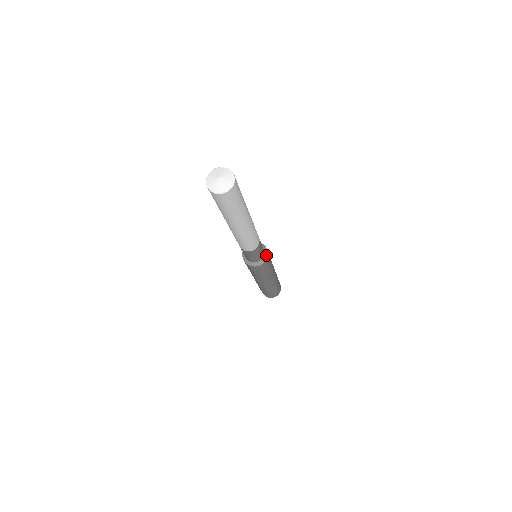
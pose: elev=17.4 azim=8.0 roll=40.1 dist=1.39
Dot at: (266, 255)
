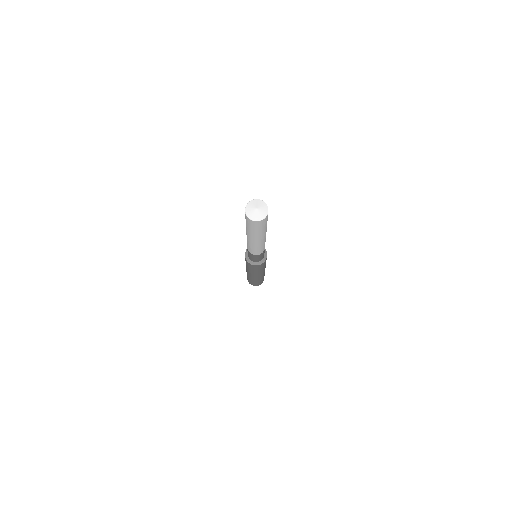
Dot at: (265, 257)
